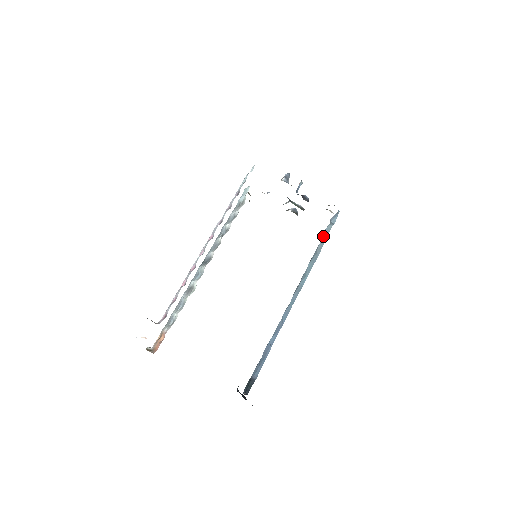
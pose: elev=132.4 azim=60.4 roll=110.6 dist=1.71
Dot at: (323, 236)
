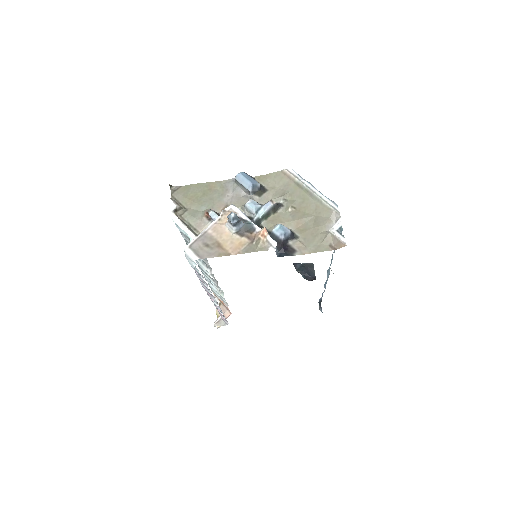
Dot at: (334, 251)
